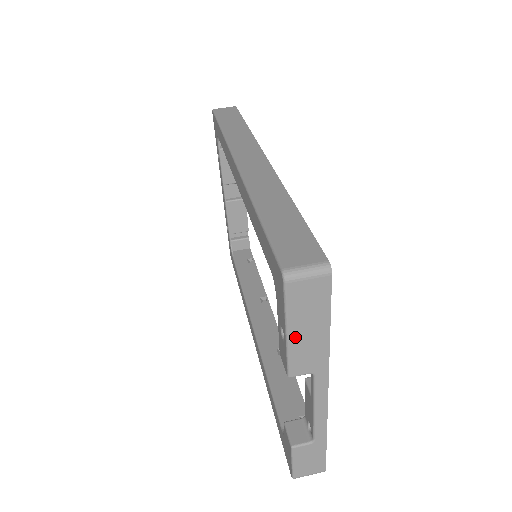
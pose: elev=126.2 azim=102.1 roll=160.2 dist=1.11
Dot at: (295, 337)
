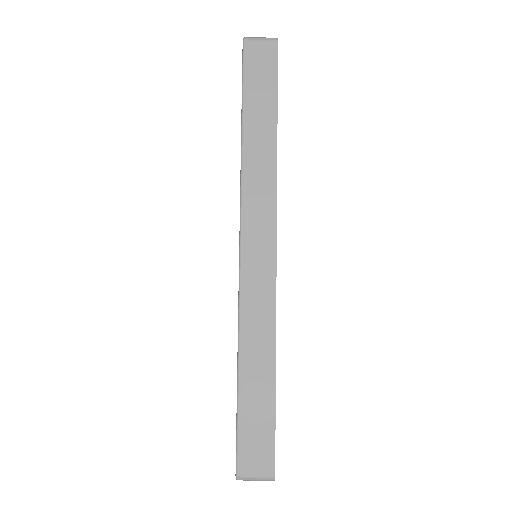
Dot at: occluded
